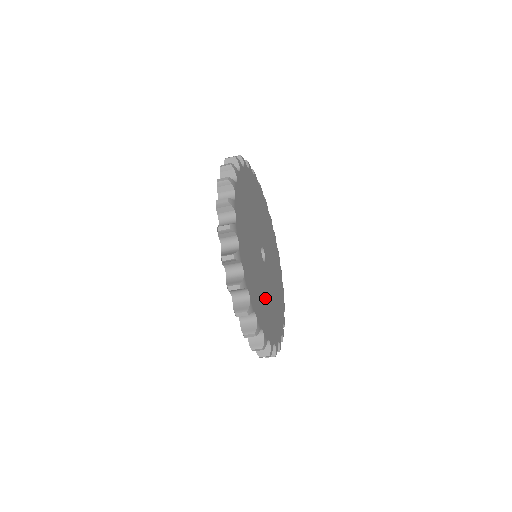
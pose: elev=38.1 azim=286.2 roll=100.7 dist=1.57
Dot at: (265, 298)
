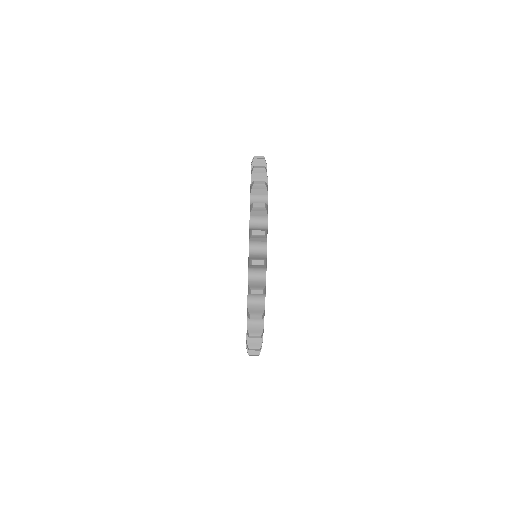
Dot at: occluded
